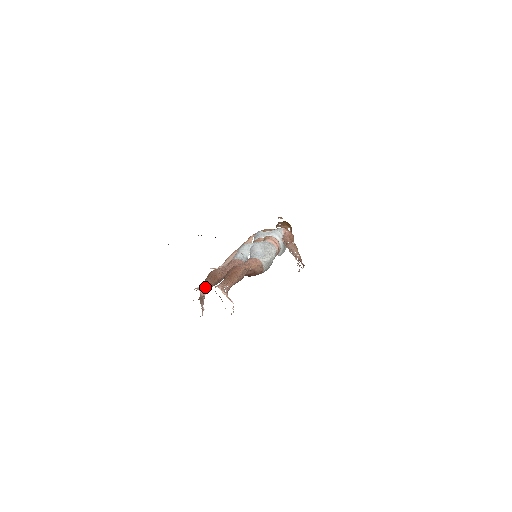
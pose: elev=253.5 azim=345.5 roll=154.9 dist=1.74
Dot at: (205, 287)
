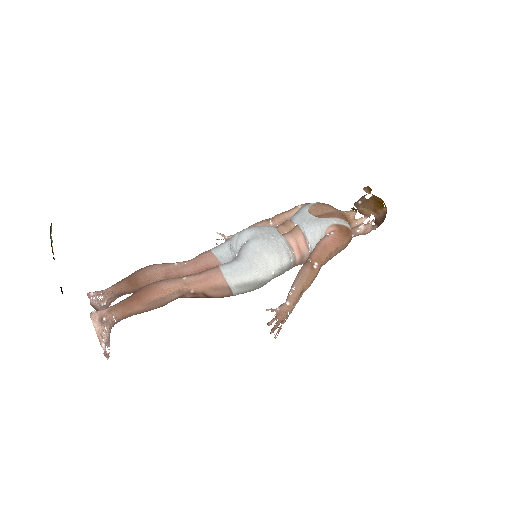
Dot at: (109, 293)
